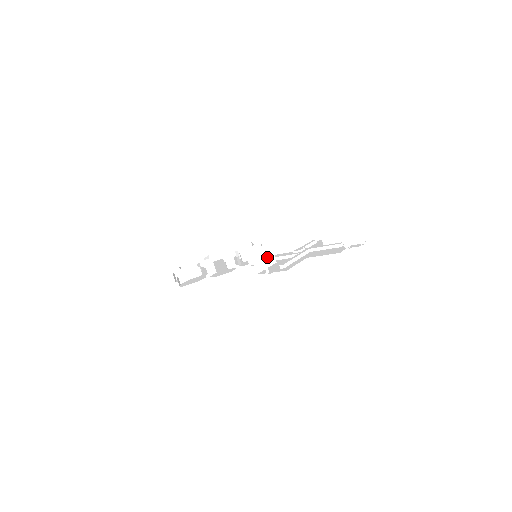
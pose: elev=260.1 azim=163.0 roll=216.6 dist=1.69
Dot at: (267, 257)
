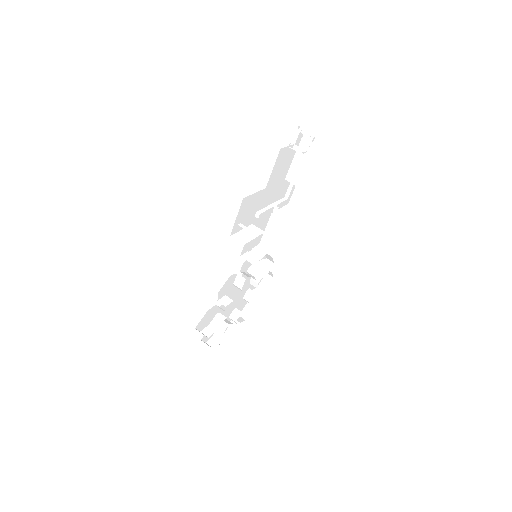
Dot at: (249, 231)
